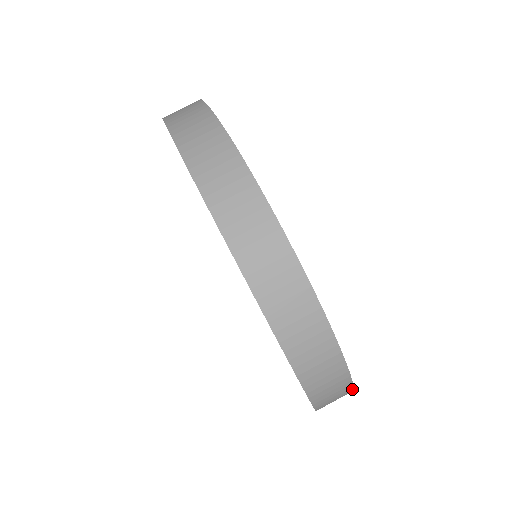
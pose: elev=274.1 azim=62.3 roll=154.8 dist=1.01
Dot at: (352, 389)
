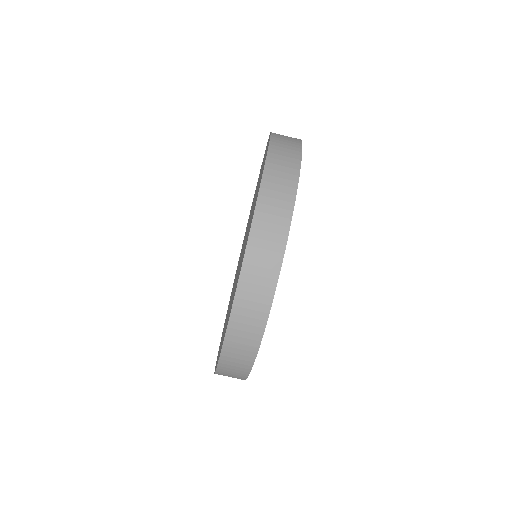
Dot at: (254, 359)
